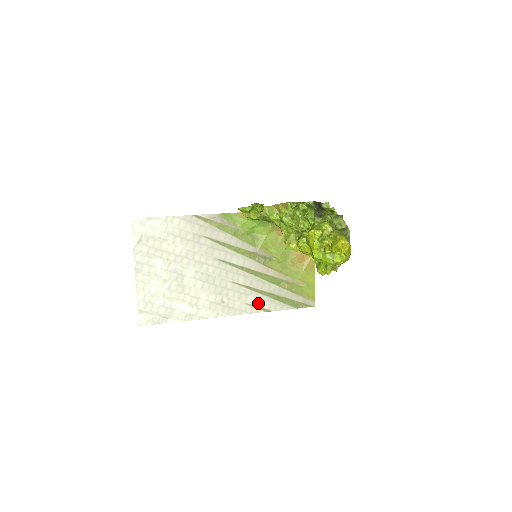
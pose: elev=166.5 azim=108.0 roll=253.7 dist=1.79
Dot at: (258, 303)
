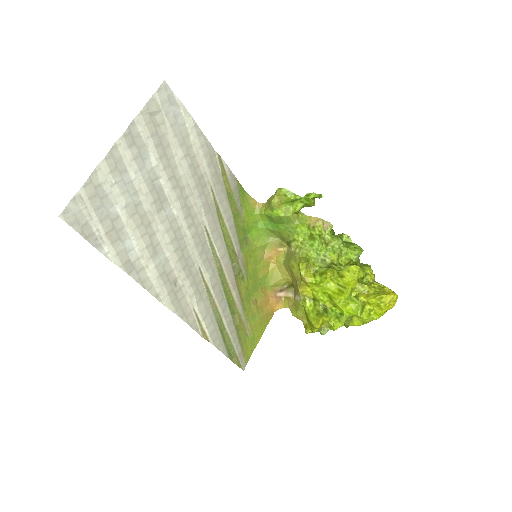
Dot at: (205, 319)
